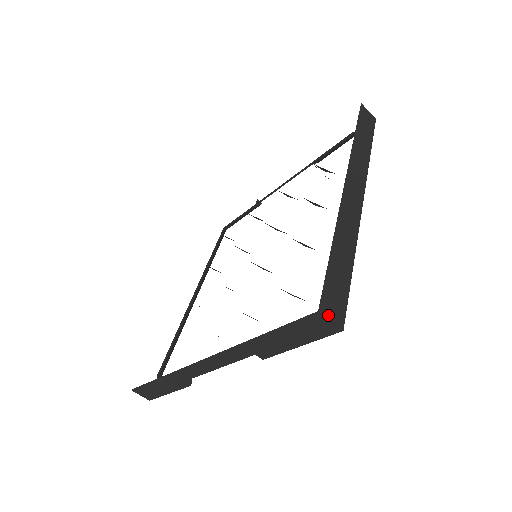
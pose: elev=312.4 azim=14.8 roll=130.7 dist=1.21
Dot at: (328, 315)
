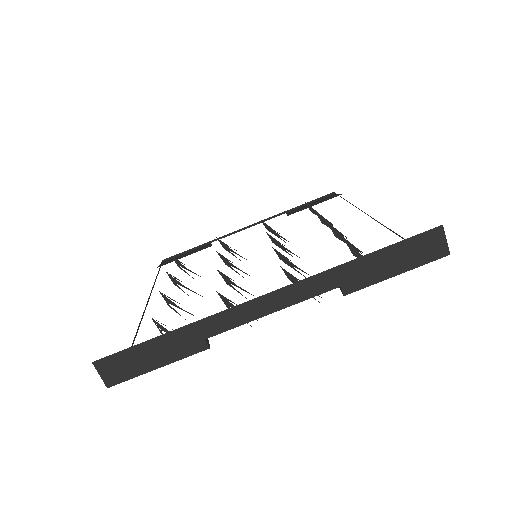
Dot at: (444, 235)
